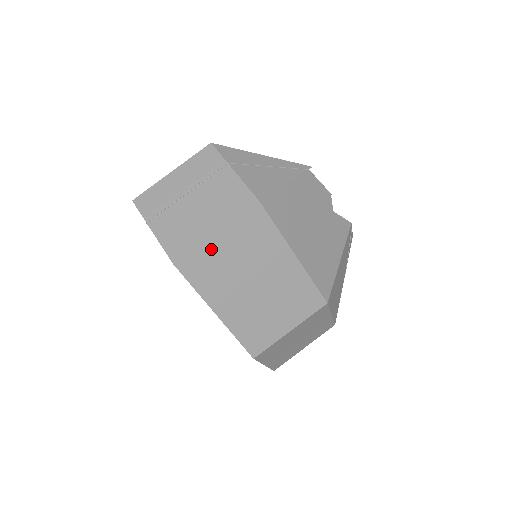
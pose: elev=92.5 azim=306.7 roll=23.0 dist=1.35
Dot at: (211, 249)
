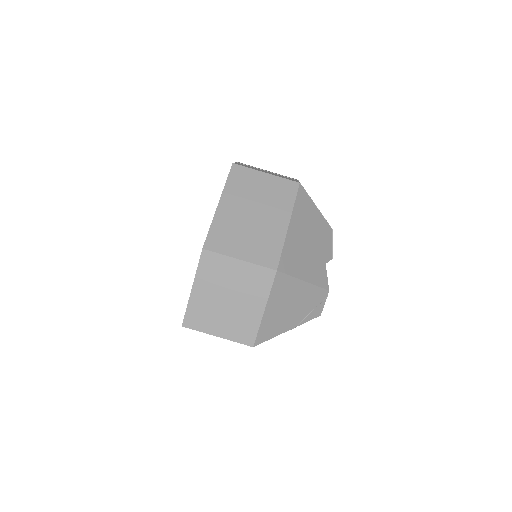
Dot at: (255, 176)
